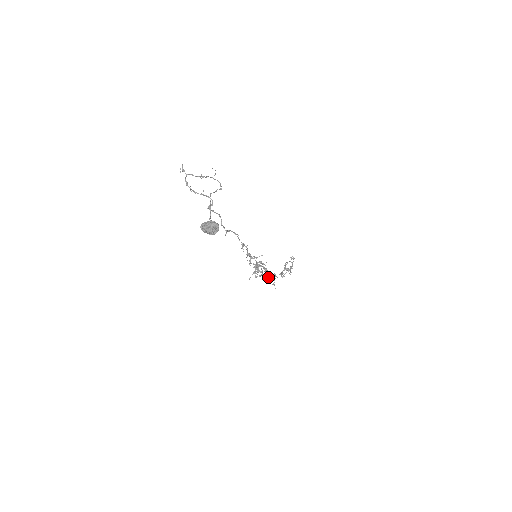
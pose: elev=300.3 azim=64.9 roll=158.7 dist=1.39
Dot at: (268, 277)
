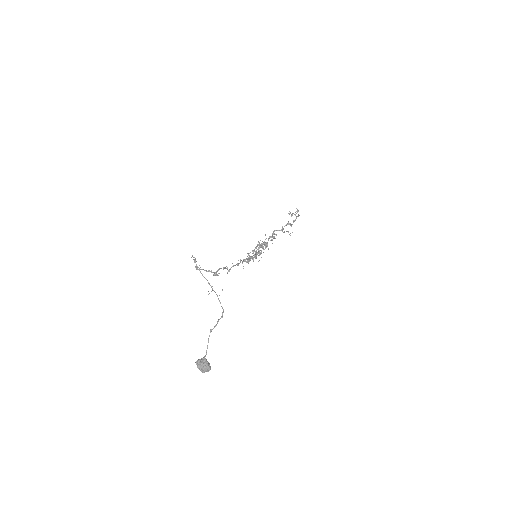
Dot at: (266, 246)
